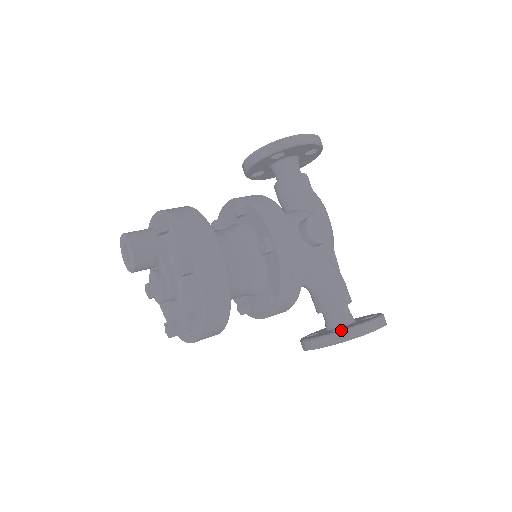
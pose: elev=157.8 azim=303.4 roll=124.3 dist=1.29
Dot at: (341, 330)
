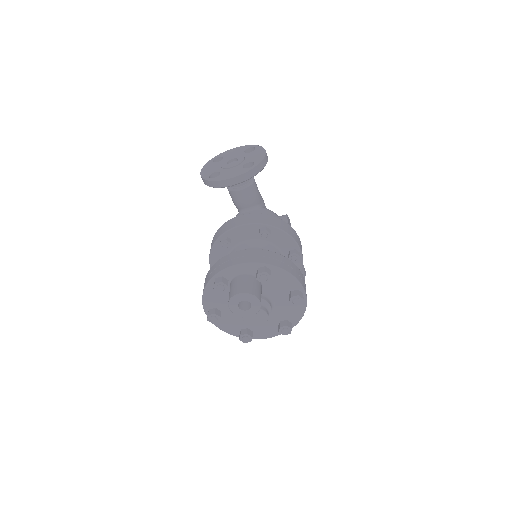
Dot at: occluded
